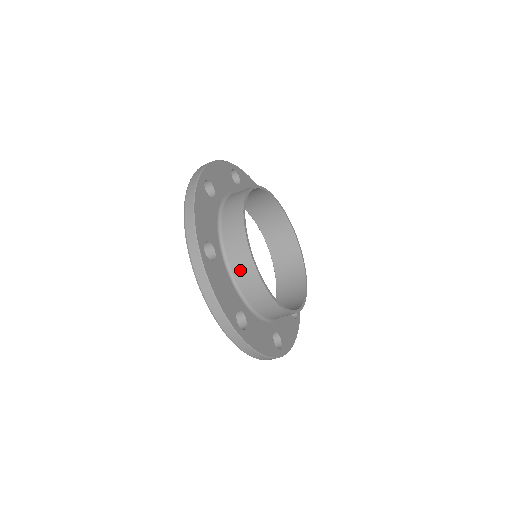
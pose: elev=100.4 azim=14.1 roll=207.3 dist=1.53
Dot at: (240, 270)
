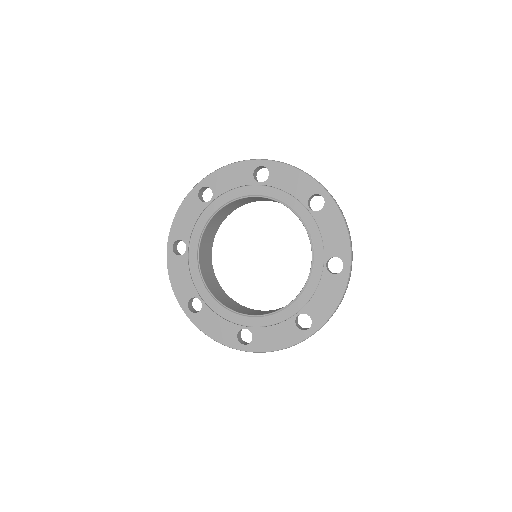
Dot at: occluded
